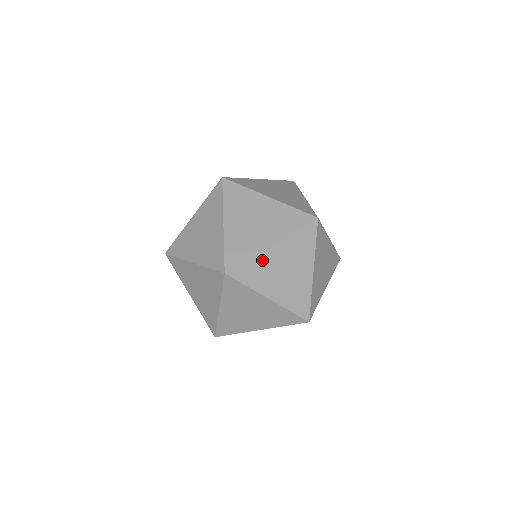
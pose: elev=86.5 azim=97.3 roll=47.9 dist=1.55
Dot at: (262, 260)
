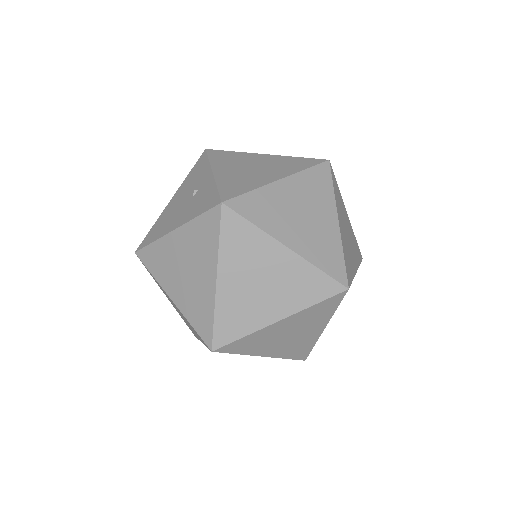
Dot at: (262, 334)
